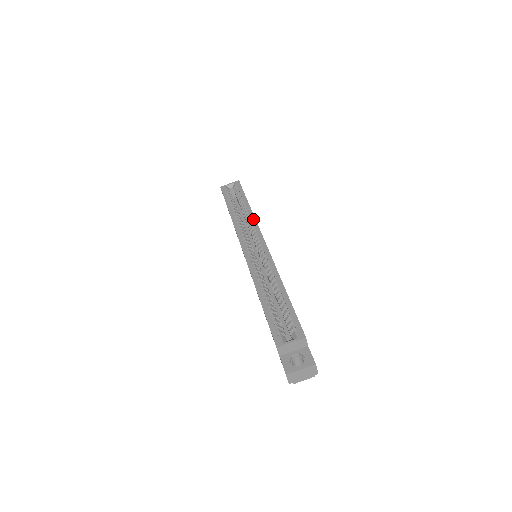
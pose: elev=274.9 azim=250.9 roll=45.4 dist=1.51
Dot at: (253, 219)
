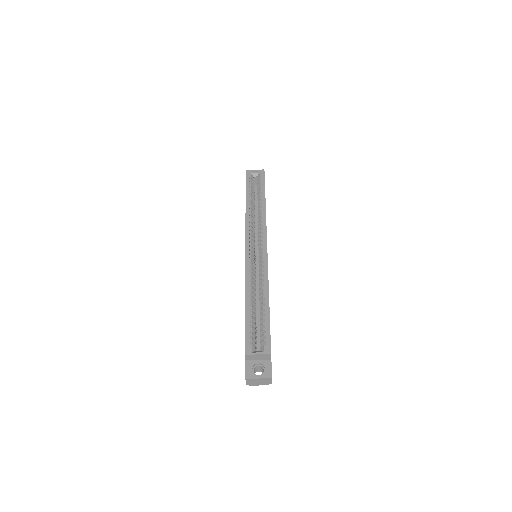
Dot at: (264, 220)
